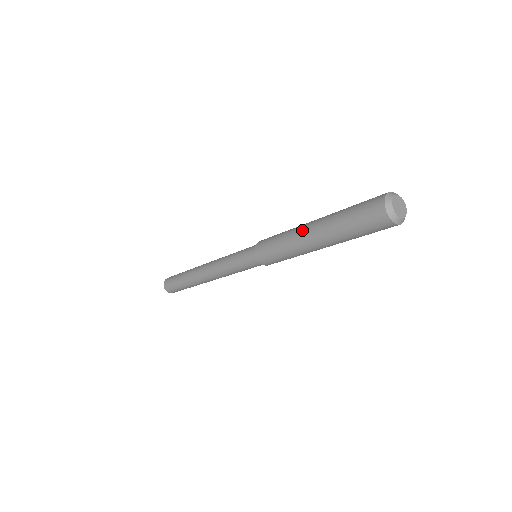
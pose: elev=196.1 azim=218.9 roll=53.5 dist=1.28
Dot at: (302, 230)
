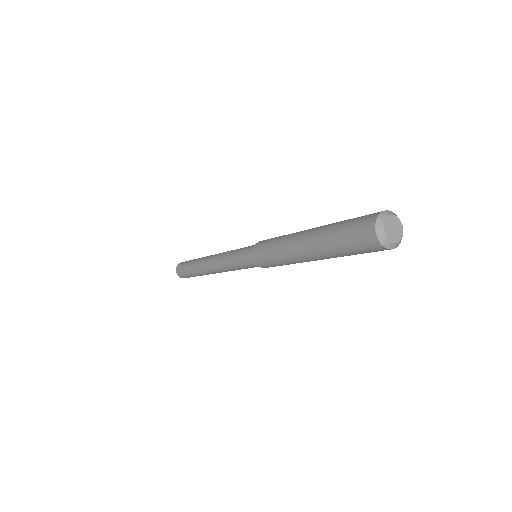
Dot at: (295, 247)
